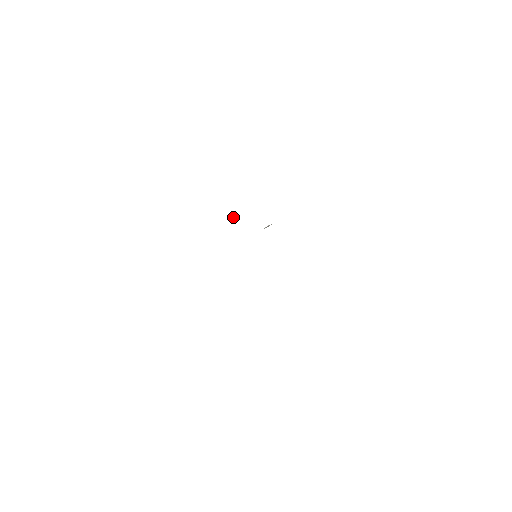
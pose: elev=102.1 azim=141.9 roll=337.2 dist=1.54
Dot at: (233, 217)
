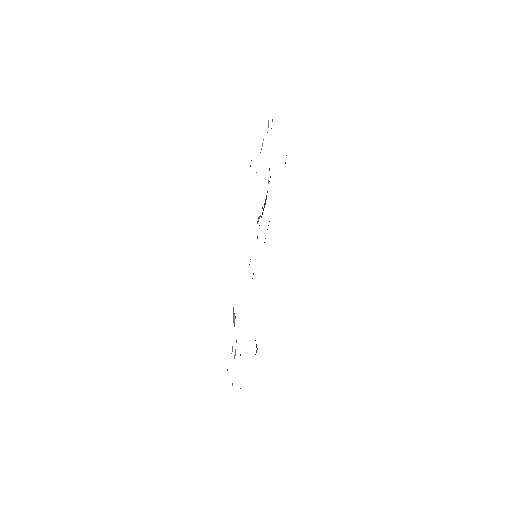
Dot at: occluded
